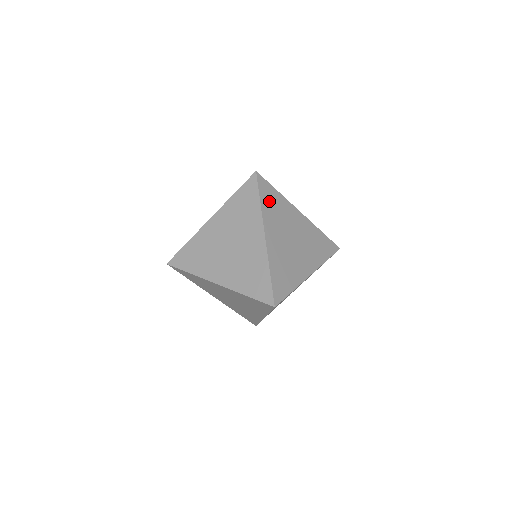
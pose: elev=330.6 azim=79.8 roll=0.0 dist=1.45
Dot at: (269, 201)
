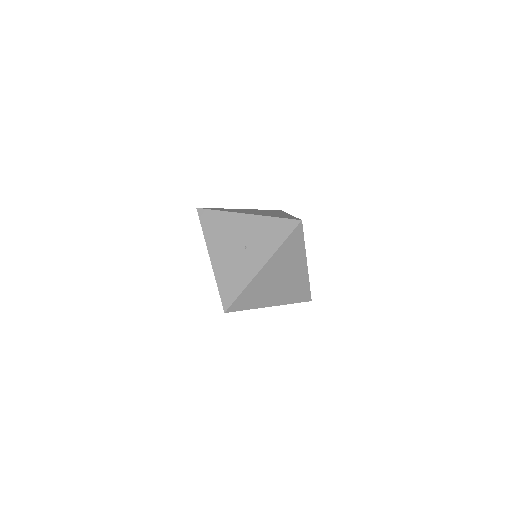
Dot at: occluded
